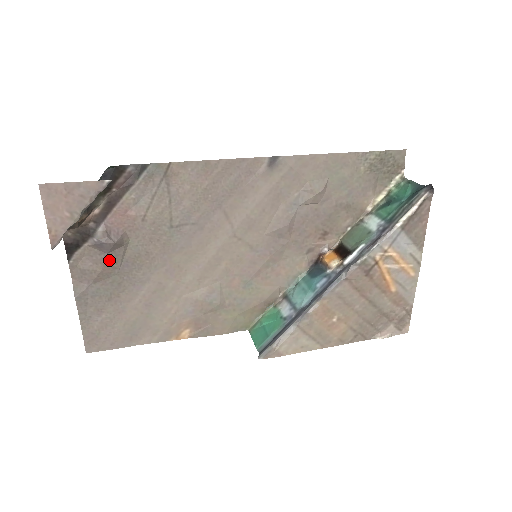
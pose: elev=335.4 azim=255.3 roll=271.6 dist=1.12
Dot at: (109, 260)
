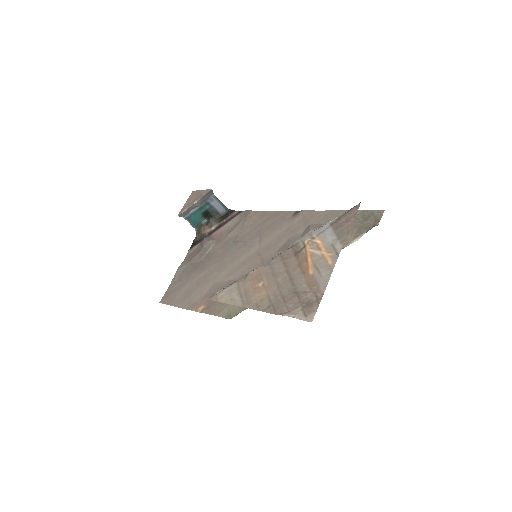
Dot at: (201, 252)
